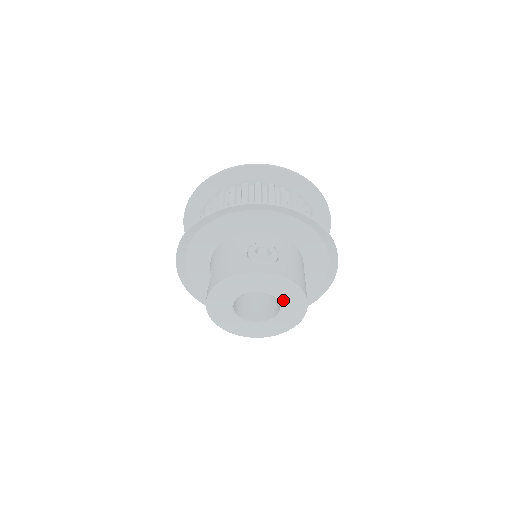
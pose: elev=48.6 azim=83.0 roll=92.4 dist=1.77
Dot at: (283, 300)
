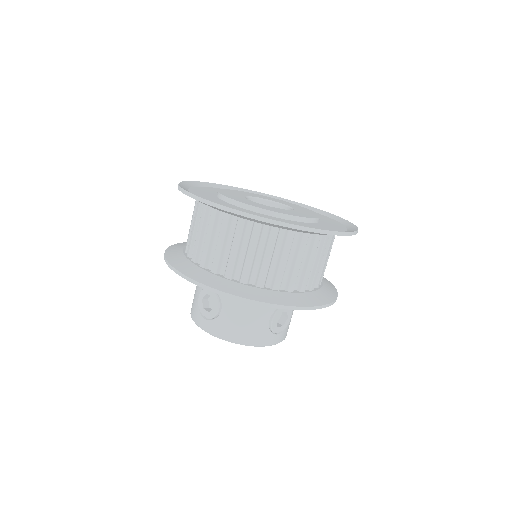
Dot at: occluded
